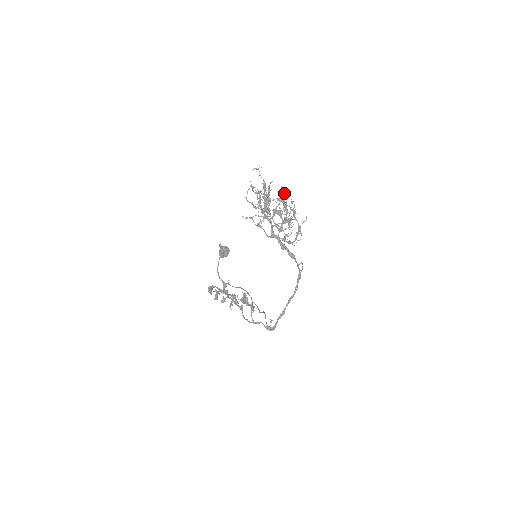
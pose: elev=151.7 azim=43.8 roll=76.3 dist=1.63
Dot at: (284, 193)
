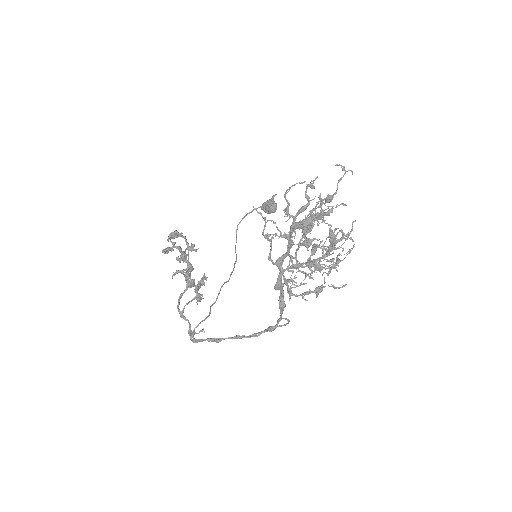
Dot at: (348, 232)
